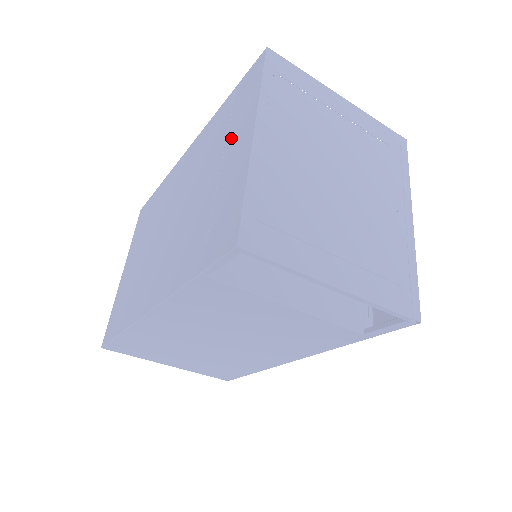
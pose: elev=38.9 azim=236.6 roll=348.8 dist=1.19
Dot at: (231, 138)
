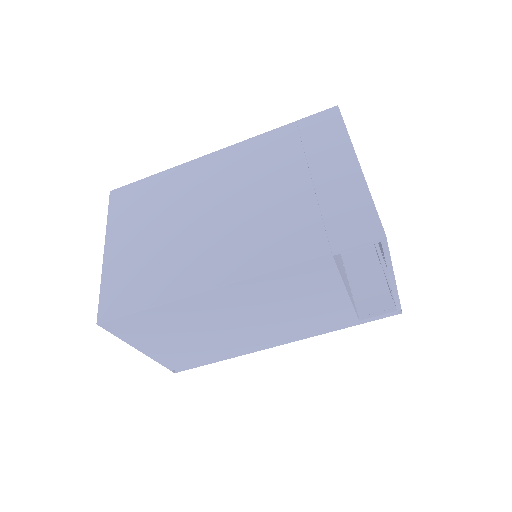
Dot at: (318, 160)
